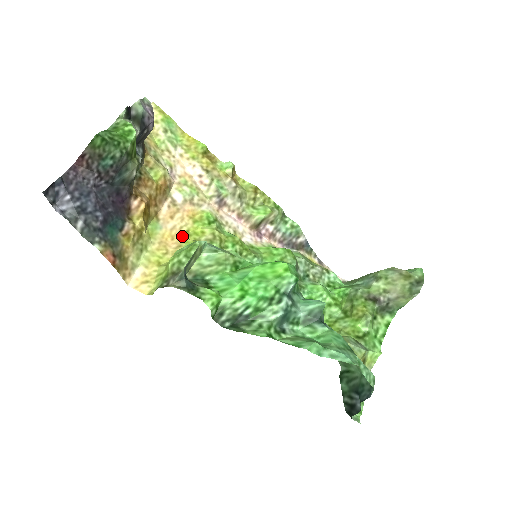
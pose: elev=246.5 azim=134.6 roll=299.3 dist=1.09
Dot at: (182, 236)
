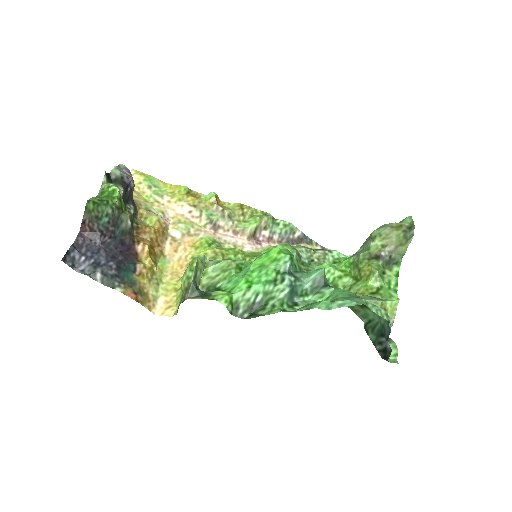
Dot at: (189, 263)
